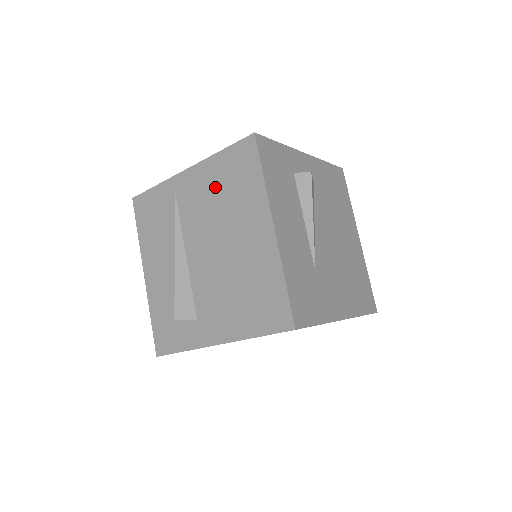
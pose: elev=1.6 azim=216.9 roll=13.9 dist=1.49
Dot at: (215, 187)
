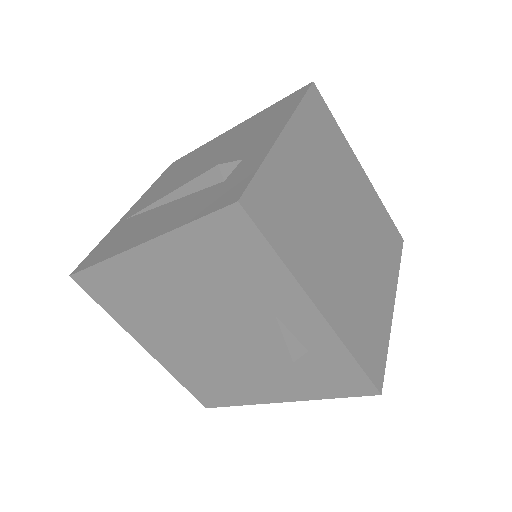
Dot at: (167, 180)
